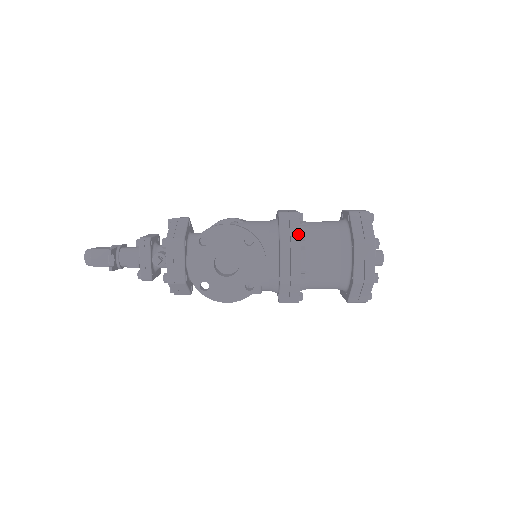
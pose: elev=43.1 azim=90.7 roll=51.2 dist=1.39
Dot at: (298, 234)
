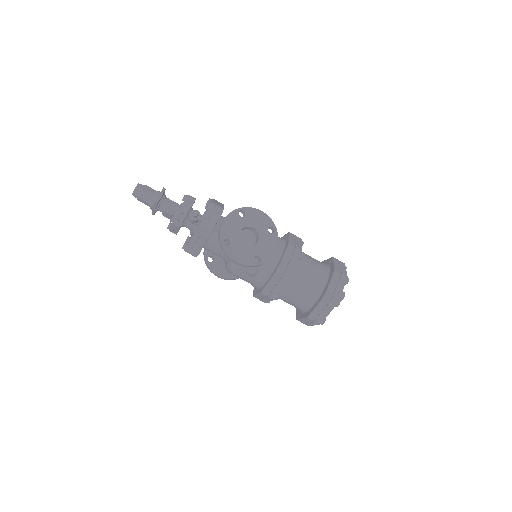
Dot at: (301, 247)
